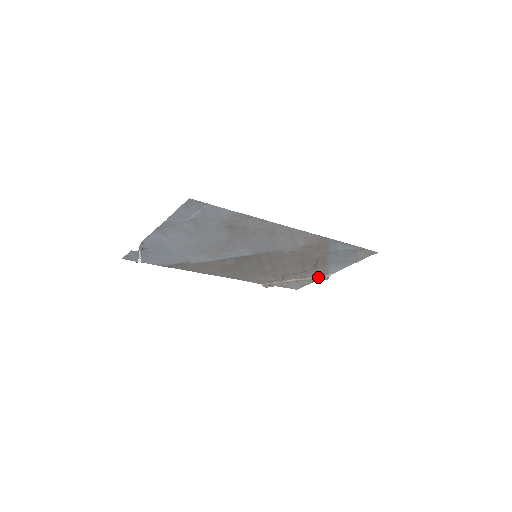
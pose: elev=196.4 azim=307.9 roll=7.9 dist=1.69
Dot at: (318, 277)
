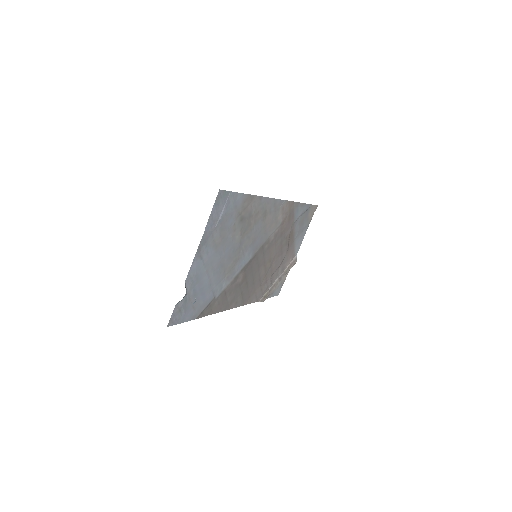
Dot at: (290, 264)
